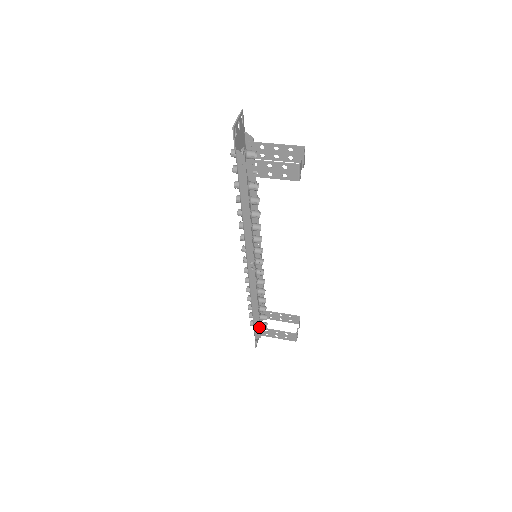
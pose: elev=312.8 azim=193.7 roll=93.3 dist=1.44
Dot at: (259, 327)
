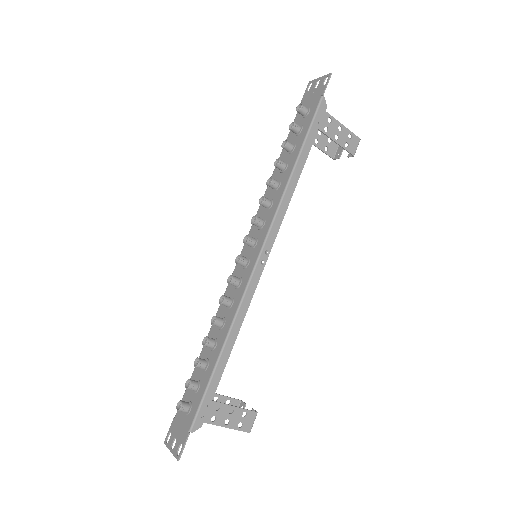
Dot at: (212, 397)
